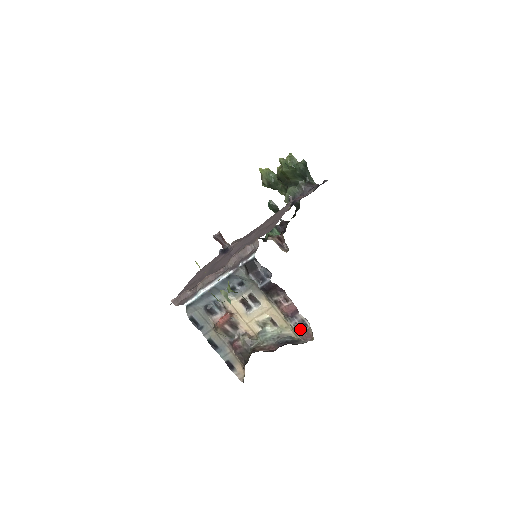
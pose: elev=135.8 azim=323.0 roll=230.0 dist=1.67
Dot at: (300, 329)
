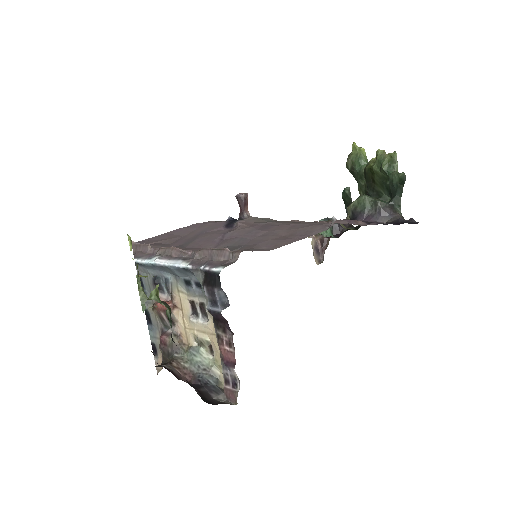
Dot at: (228, 383)
